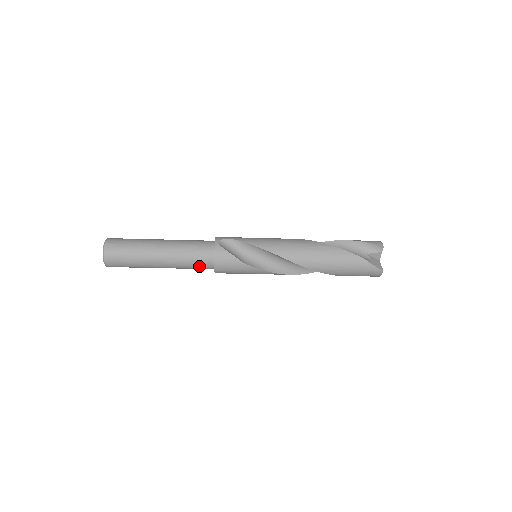
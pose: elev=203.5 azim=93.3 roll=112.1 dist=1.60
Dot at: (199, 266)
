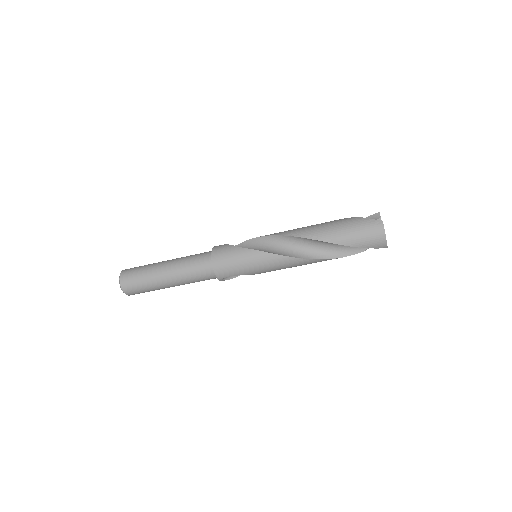
Dot at: (199, 265)
